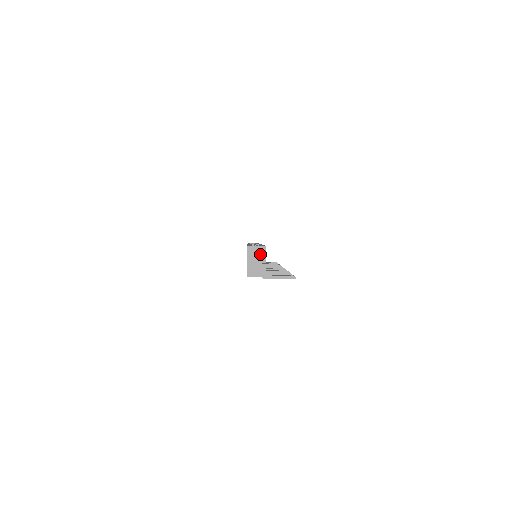
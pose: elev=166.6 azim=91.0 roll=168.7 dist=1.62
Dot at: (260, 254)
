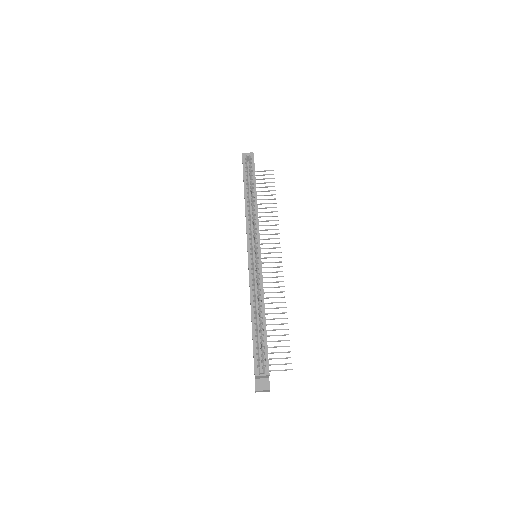
Dot at: (265, 377)
